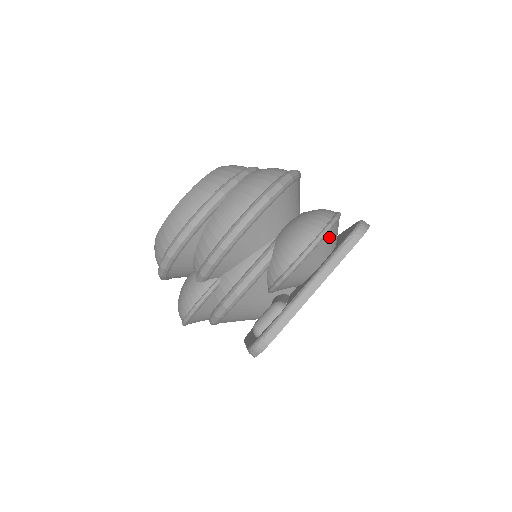
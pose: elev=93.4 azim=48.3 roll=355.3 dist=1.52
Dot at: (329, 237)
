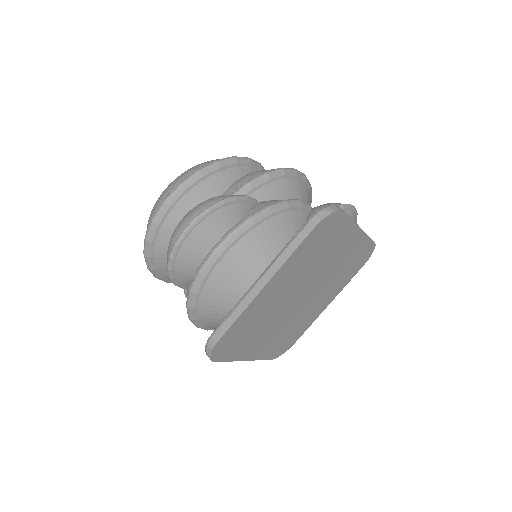
Dot at: occluded
